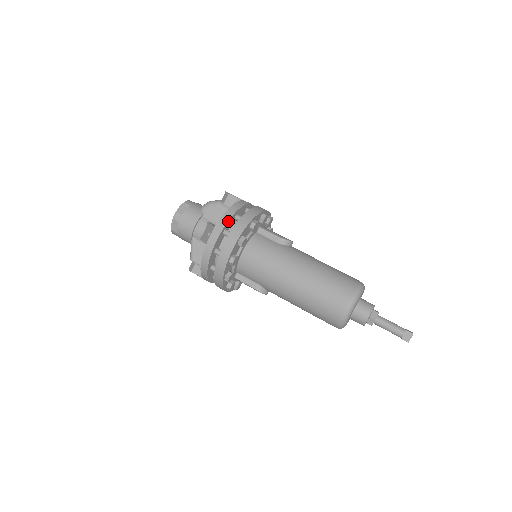
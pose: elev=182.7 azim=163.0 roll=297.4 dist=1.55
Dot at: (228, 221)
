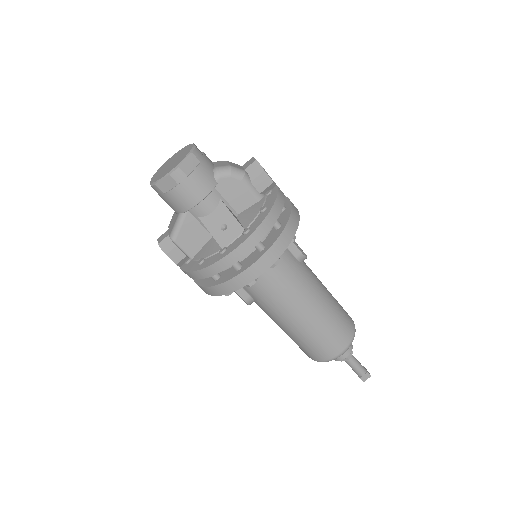
Dot at: (268, 231)
